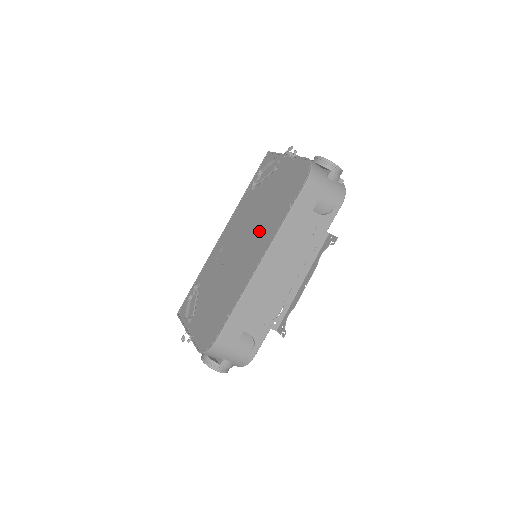
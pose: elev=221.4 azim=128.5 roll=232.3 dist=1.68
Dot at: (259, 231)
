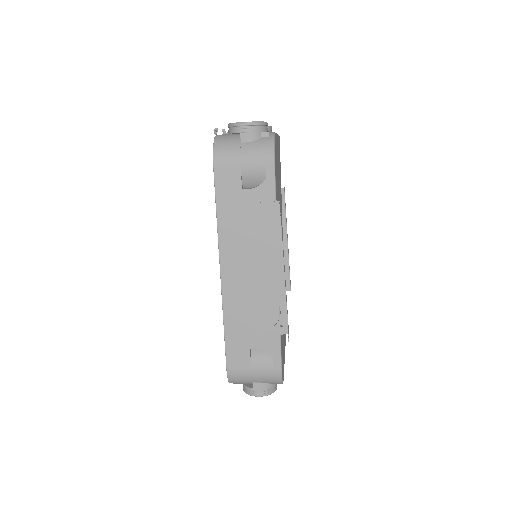
Dot at: occluded
